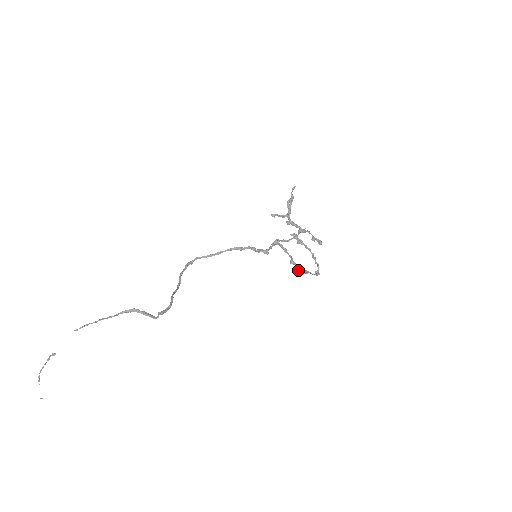
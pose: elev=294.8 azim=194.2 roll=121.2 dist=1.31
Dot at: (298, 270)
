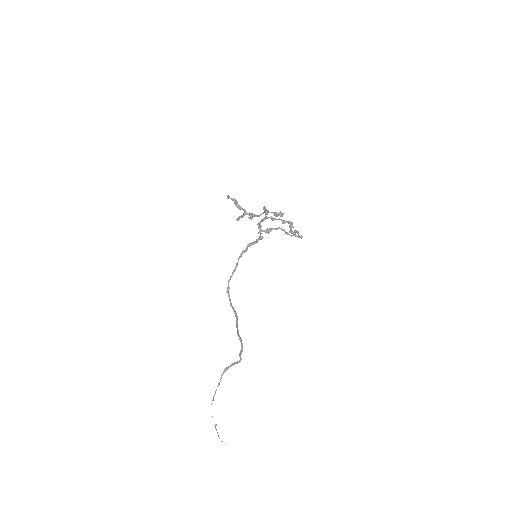
Dot at: occluded
